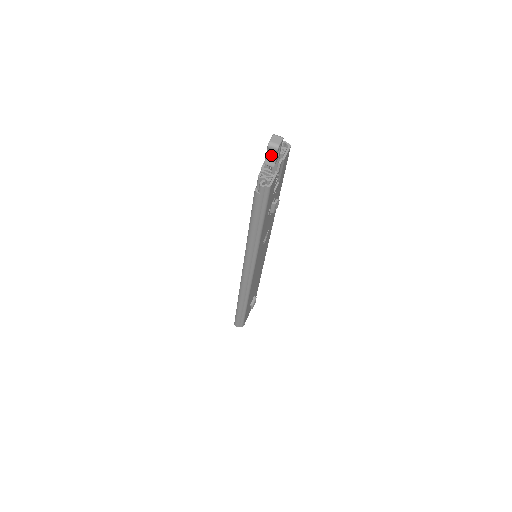
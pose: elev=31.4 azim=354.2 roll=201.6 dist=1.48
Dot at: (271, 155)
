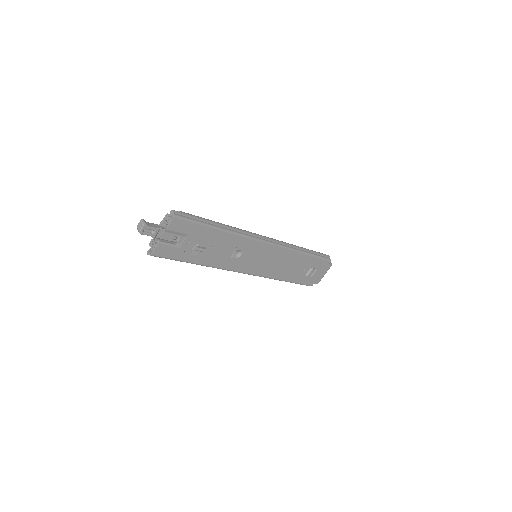
Dot at: (146, 233)
